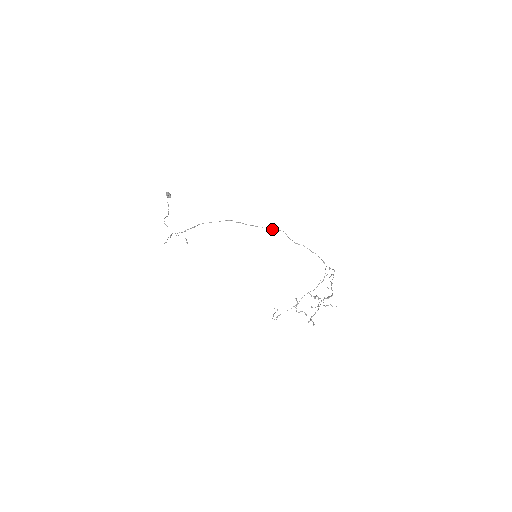
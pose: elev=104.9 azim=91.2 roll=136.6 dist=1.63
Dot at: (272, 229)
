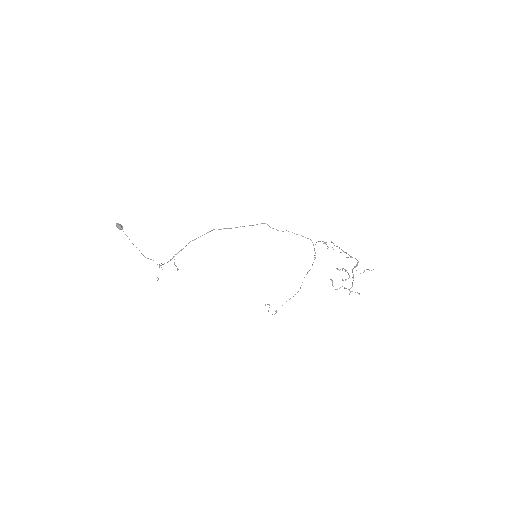
Dot at: occluded
